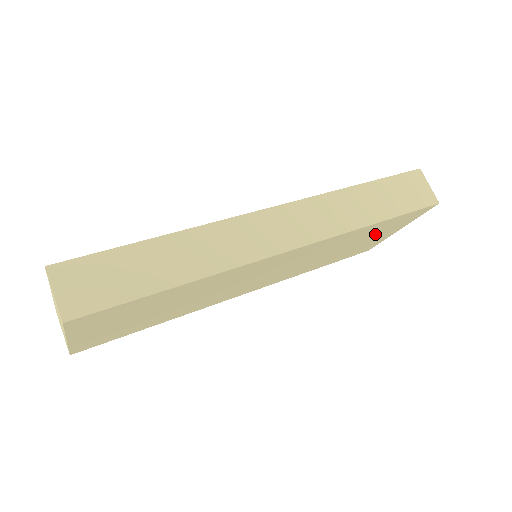
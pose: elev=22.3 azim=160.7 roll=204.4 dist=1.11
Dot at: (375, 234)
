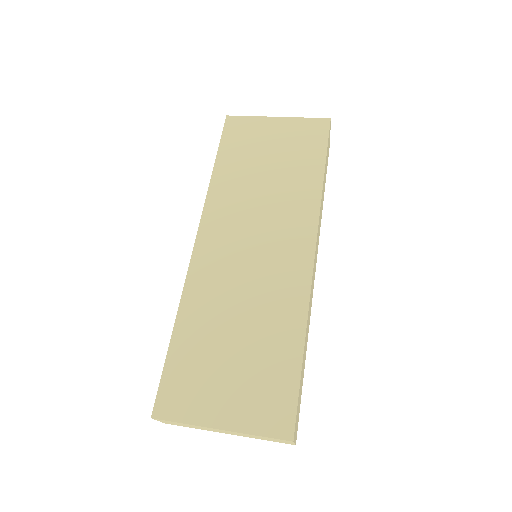
Dot at: occluded
